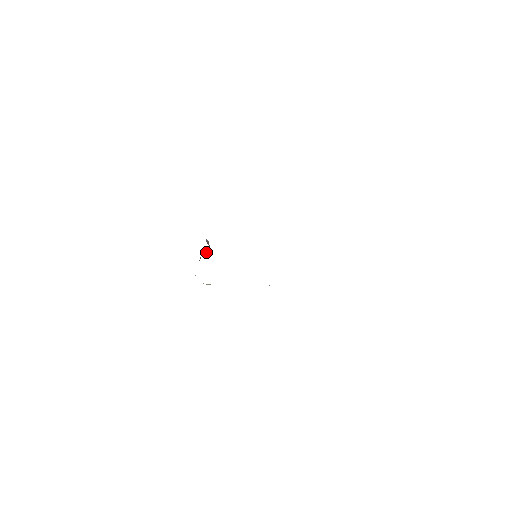
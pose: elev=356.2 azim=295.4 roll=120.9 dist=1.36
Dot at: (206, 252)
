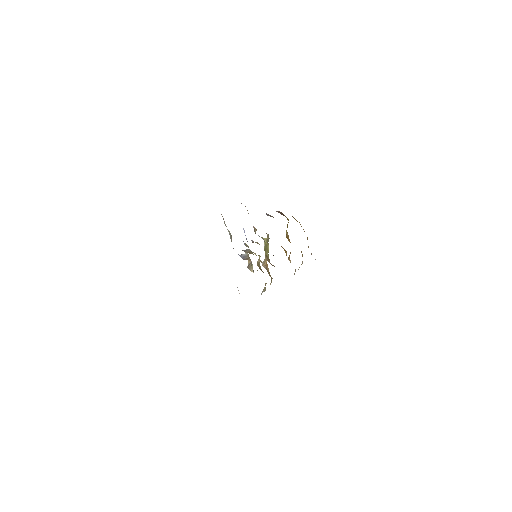
Dot at: (250, 264)
